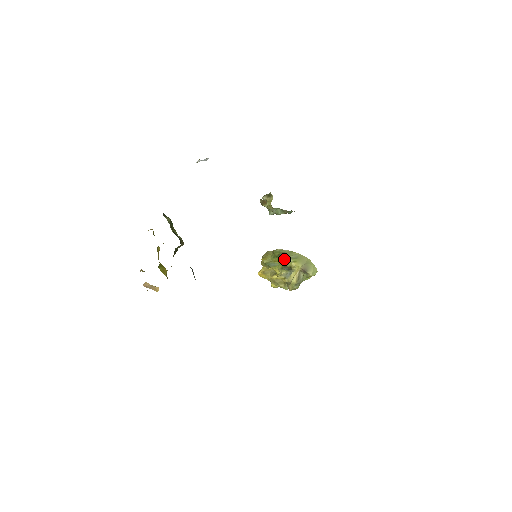
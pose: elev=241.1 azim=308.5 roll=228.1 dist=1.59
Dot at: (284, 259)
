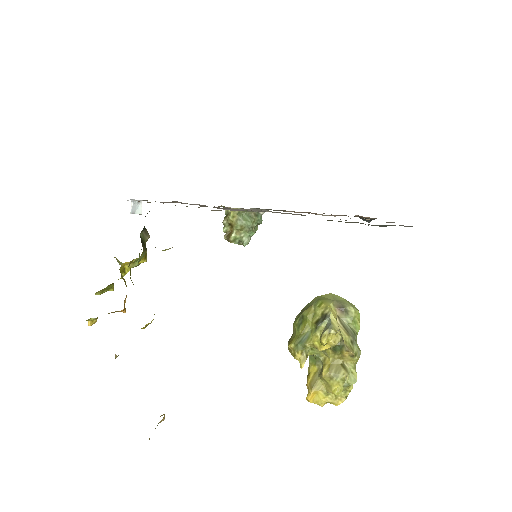
Dot at: (308, 314)
